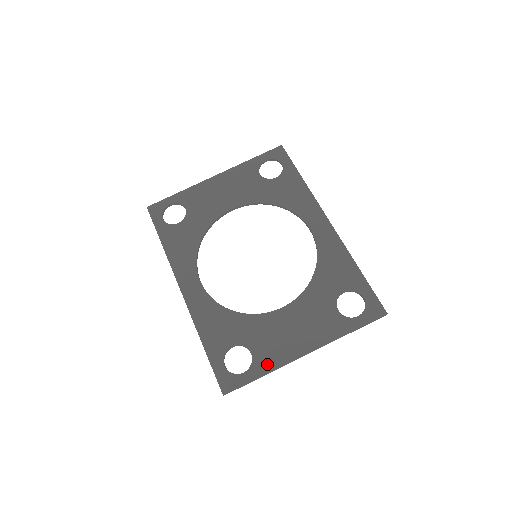
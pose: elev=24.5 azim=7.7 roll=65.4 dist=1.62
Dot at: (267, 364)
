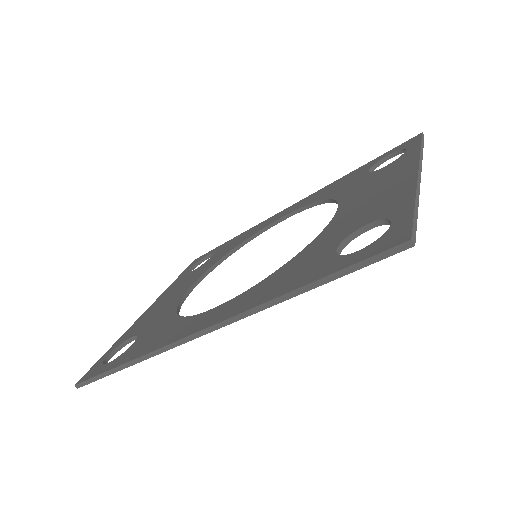
Dot at: (400, 201)
